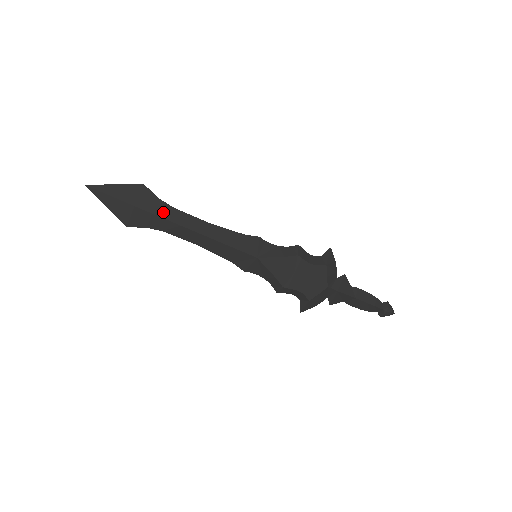
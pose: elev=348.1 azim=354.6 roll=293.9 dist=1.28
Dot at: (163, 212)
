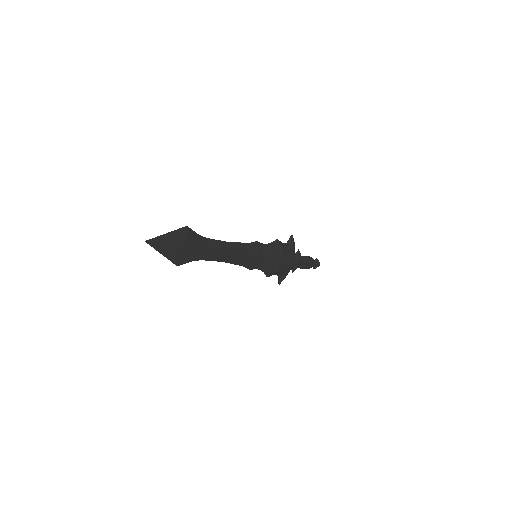
Dot at: (203, 245)
